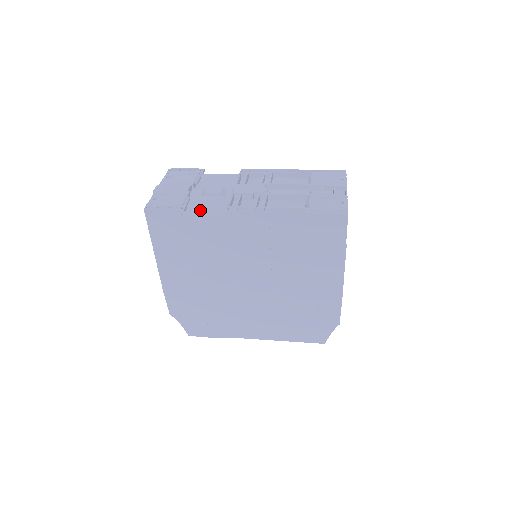
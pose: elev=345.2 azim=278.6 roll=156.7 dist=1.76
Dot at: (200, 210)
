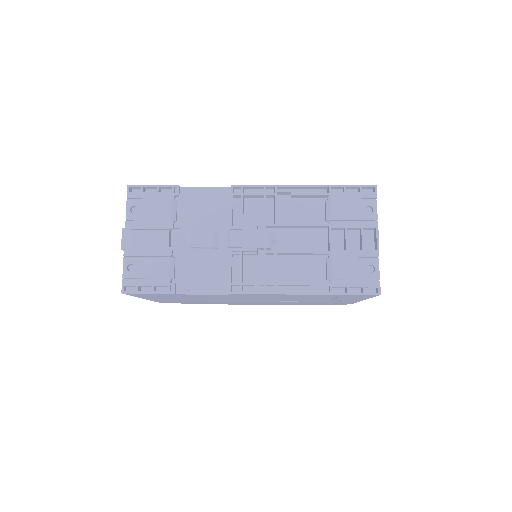
Dot at: (193, 282)
